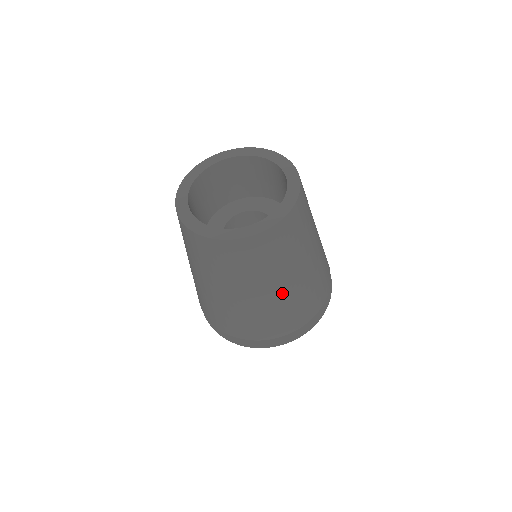
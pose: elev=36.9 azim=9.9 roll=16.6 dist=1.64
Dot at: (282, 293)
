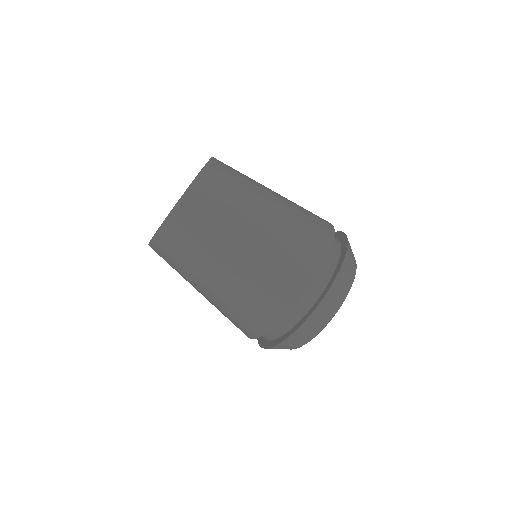
Dot at: (221, 287)
